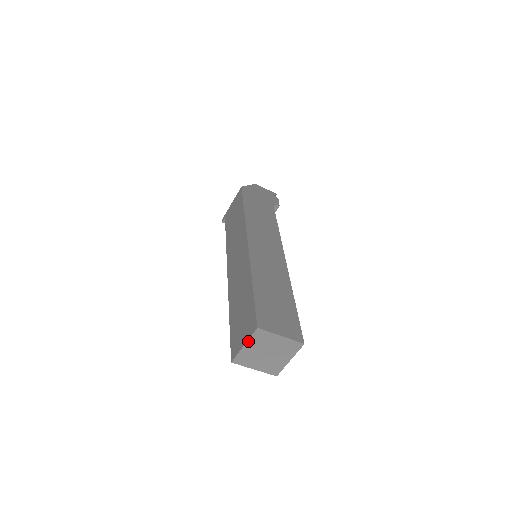
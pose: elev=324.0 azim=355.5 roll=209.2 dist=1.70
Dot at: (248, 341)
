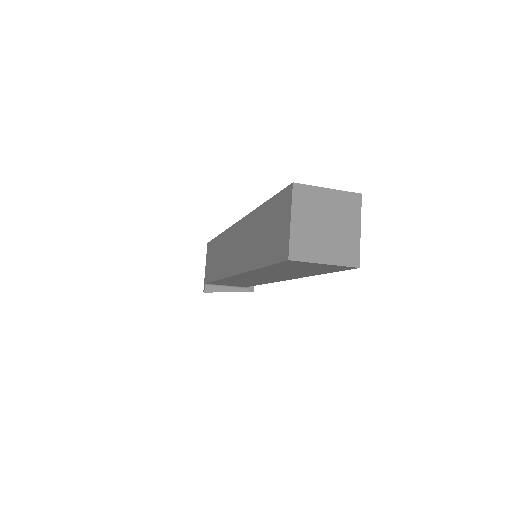
Dot at: (292, 211)
